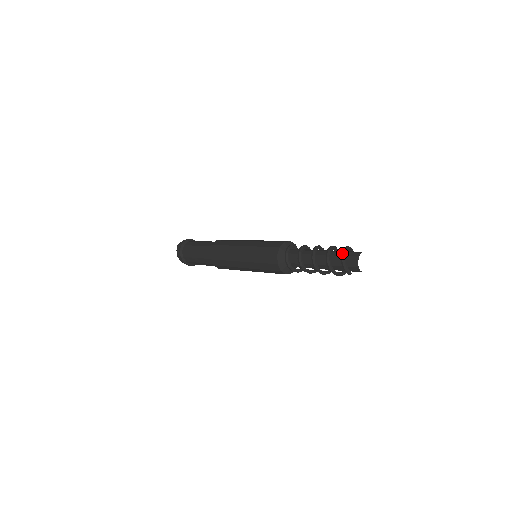
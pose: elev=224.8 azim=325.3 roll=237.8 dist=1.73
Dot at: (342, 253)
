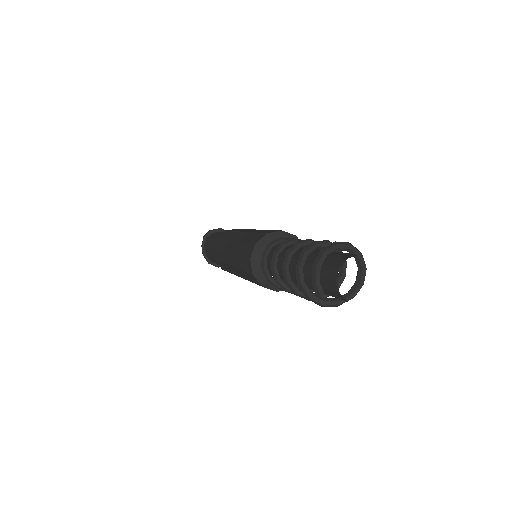
Dot at: occluded
